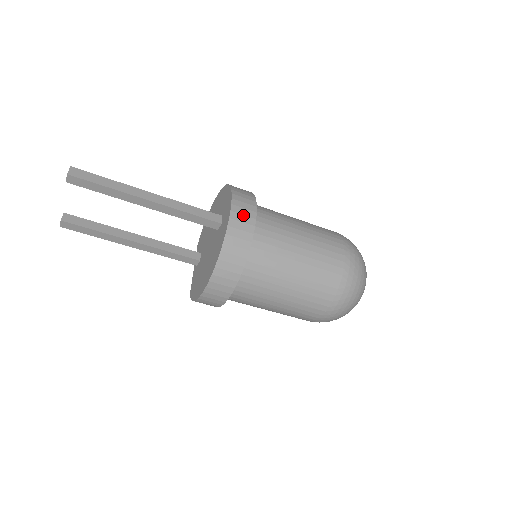
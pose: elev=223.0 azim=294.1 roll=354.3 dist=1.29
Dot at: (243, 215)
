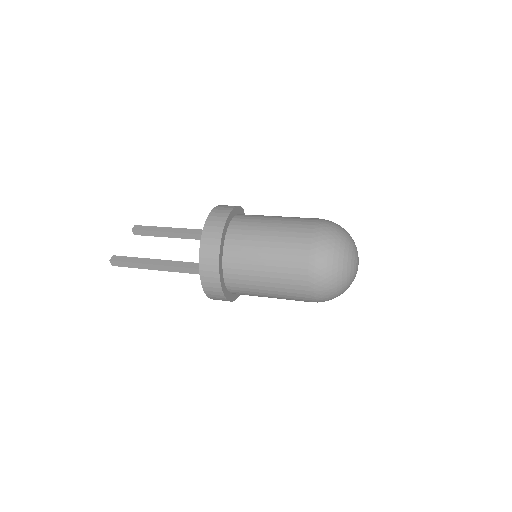
Dot at: (213, 292)
